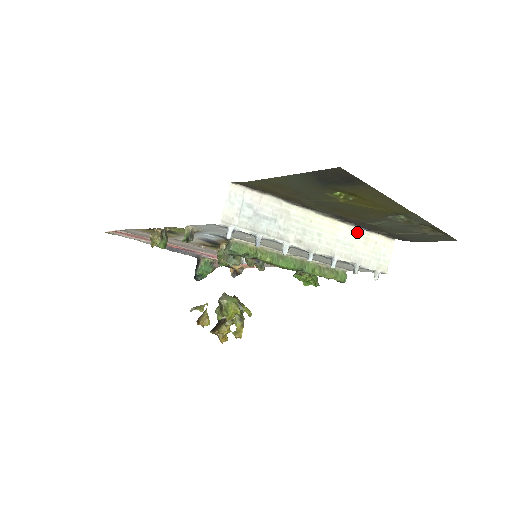
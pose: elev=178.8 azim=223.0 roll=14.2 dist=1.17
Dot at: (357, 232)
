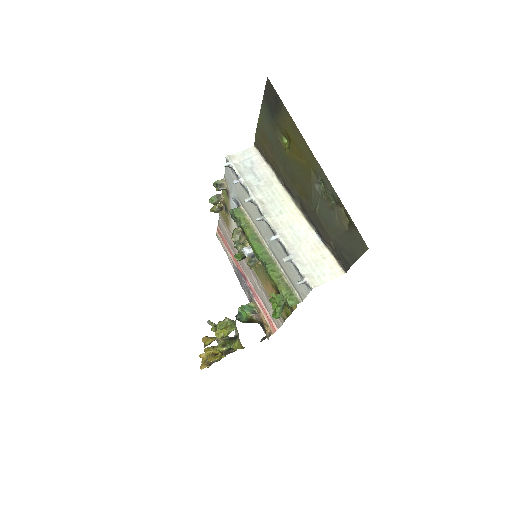
Dot at: (314, 237)
